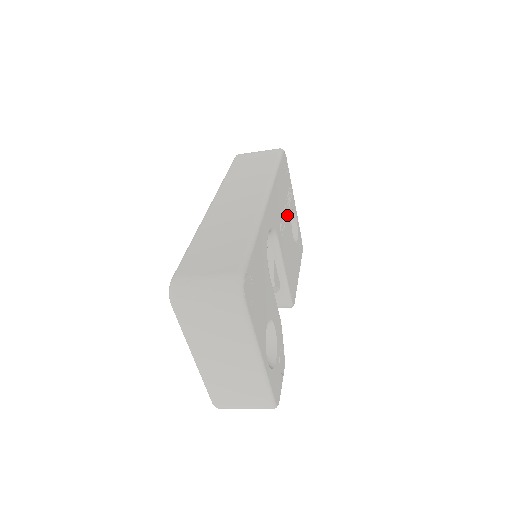
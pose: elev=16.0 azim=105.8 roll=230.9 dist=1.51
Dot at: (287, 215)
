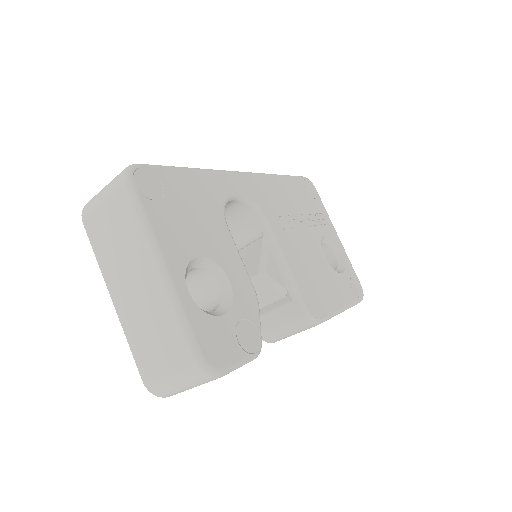
Dot at: (307, 227)
